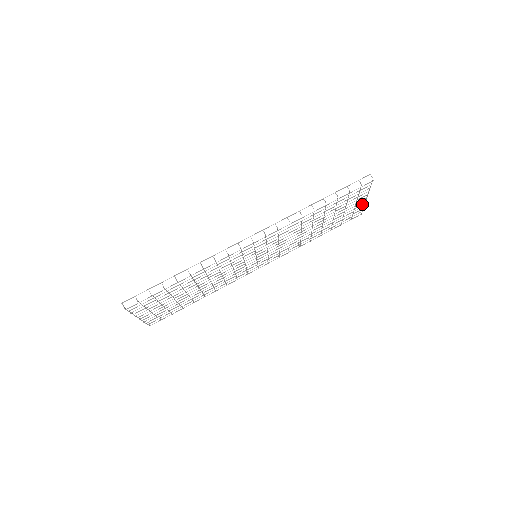
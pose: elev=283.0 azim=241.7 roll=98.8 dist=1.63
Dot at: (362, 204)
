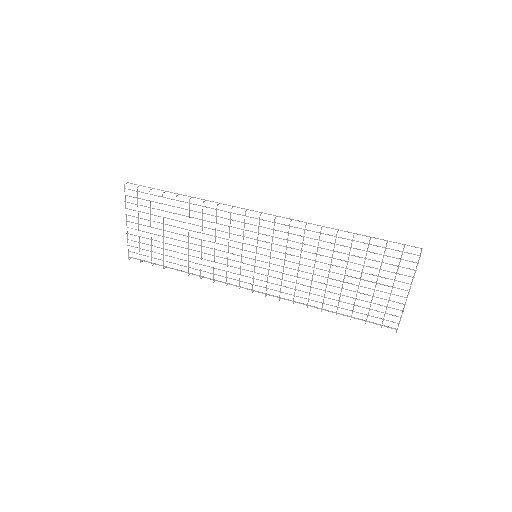
Dot at: occluded
